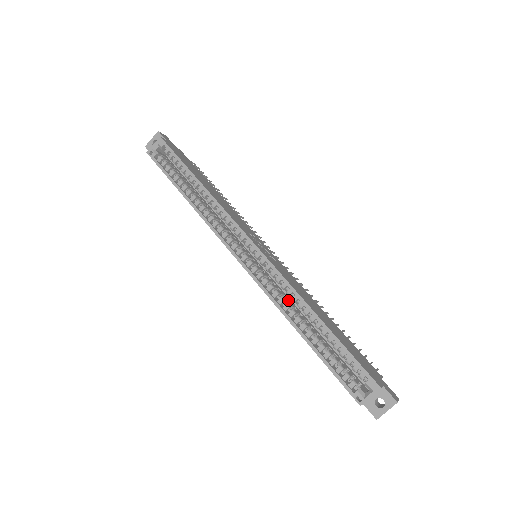
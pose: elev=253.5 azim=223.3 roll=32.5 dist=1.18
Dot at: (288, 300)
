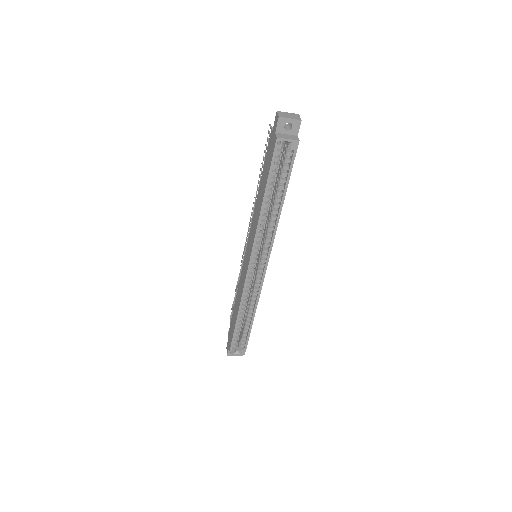
Dot at: (247, 295)
